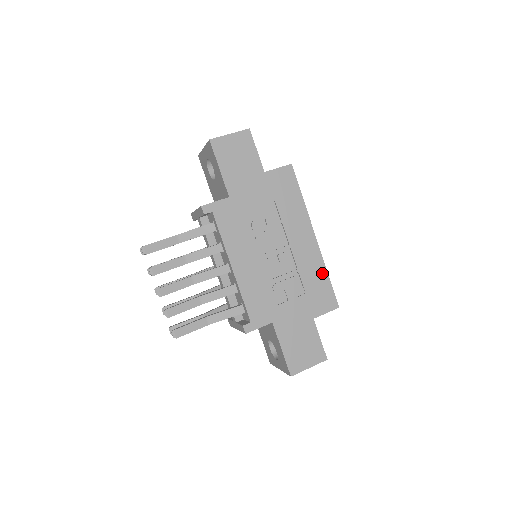
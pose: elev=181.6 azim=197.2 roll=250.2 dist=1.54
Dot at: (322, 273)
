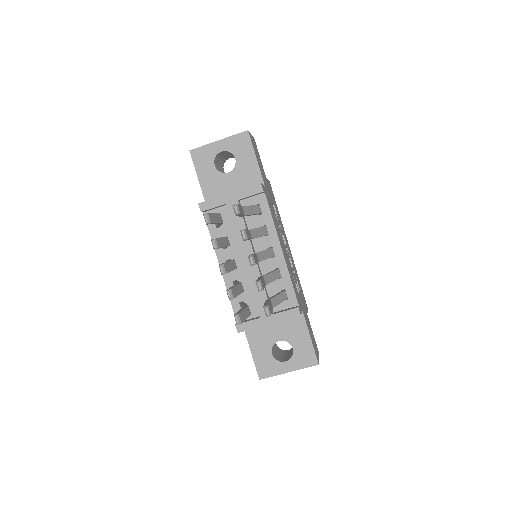
Dot at: occluded
